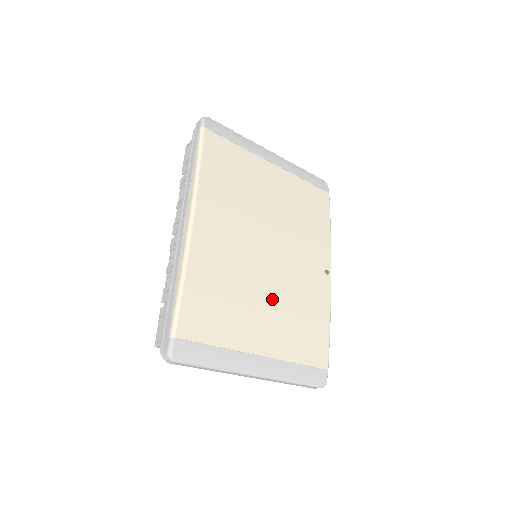
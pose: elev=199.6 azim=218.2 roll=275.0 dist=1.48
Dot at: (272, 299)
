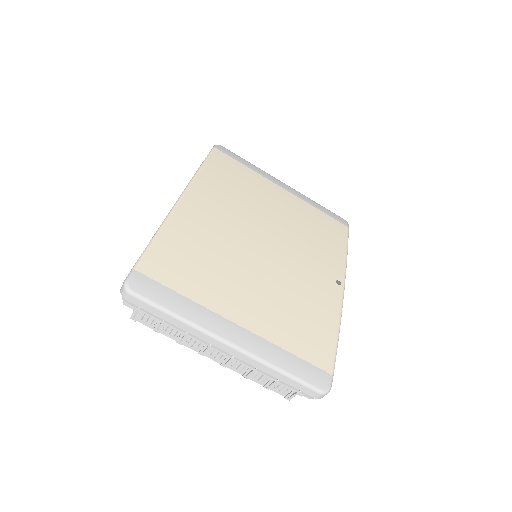
Dot at: (262, 280)
